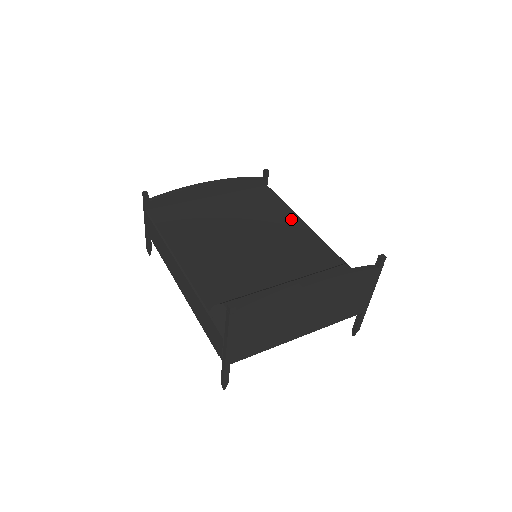
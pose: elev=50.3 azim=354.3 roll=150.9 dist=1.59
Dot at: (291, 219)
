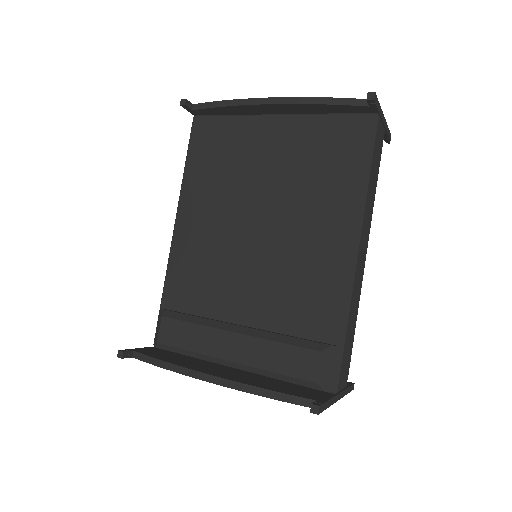
Dot at: (345, 215)
